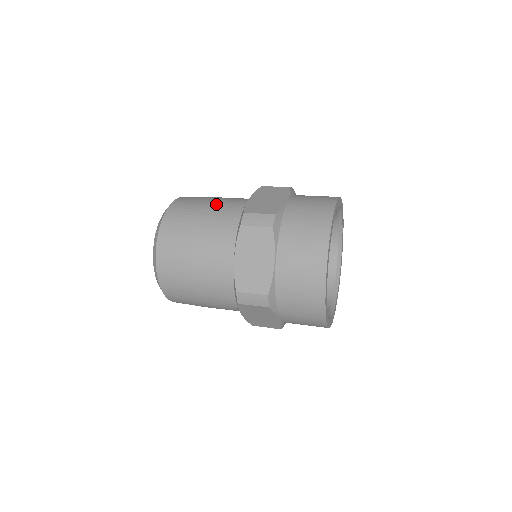
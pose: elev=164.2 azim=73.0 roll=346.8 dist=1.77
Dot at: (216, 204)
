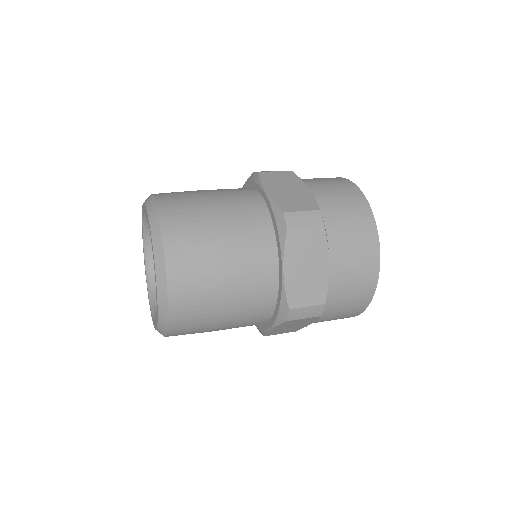
Dot at: (223, 202)
